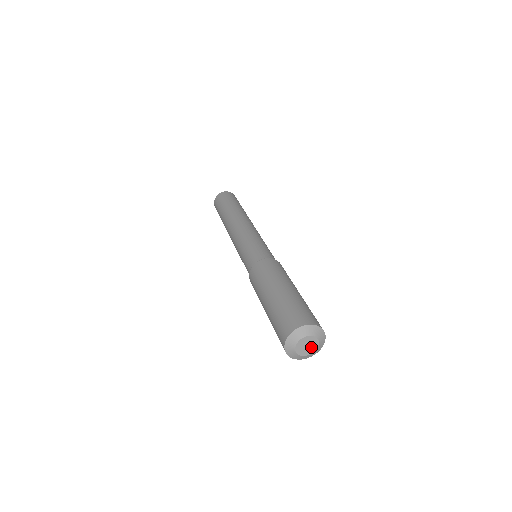
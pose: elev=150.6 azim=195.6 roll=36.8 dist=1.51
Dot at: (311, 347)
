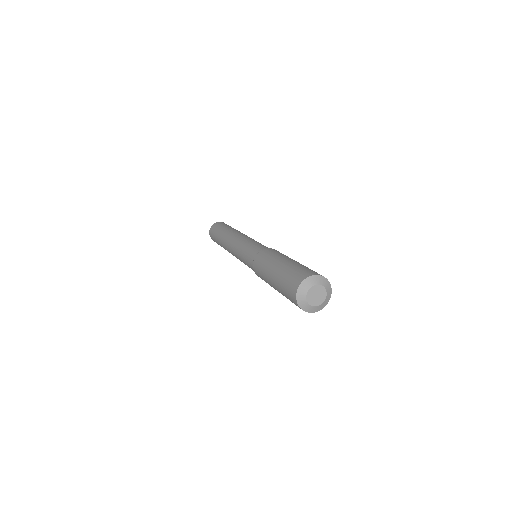
Dot at: (319, 299)
